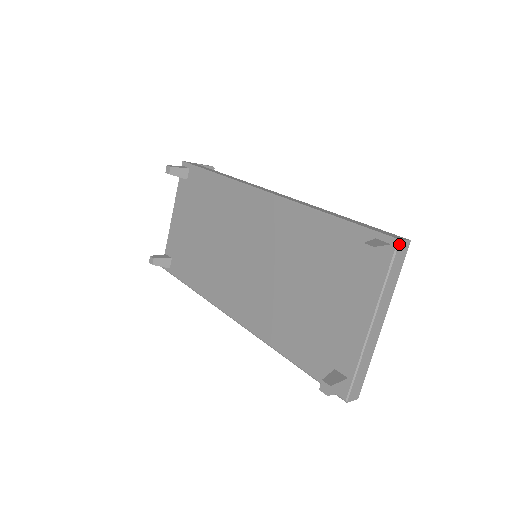
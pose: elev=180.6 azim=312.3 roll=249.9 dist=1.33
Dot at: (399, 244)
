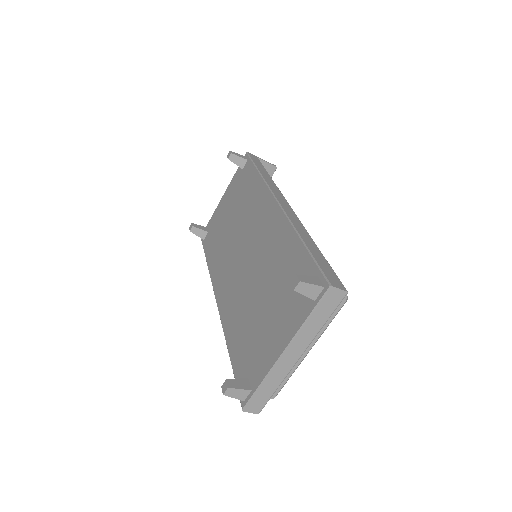
Dot at: (330, 290)
